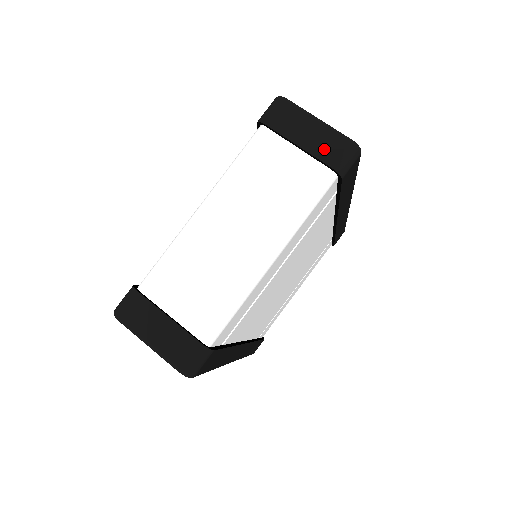
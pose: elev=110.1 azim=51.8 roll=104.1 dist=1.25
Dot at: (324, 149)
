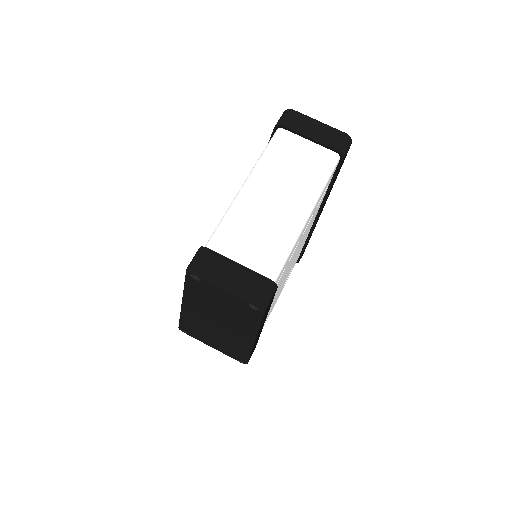
Dot at: (329, 139)
